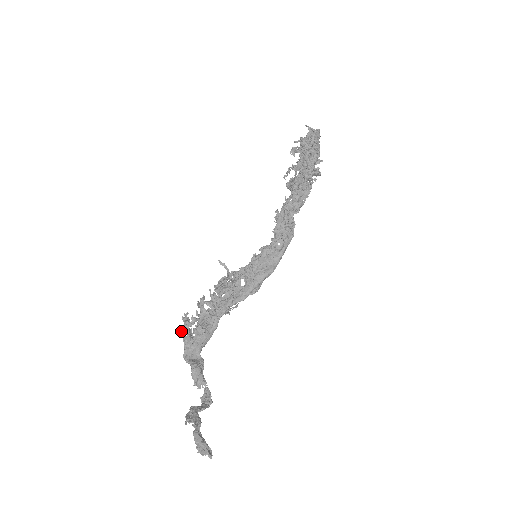
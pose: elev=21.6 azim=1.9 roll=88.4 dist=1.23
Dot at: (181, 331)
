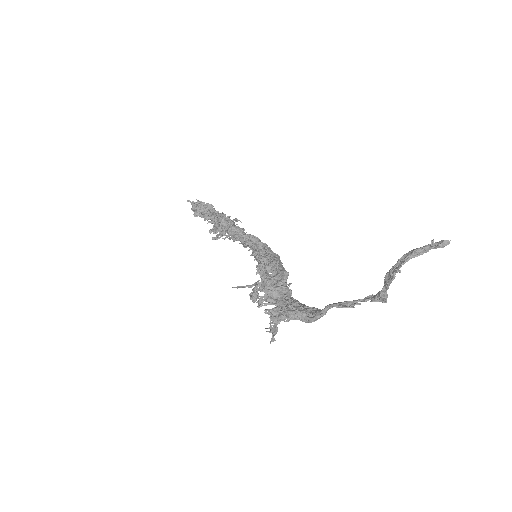
Dot at: (282, 316)
